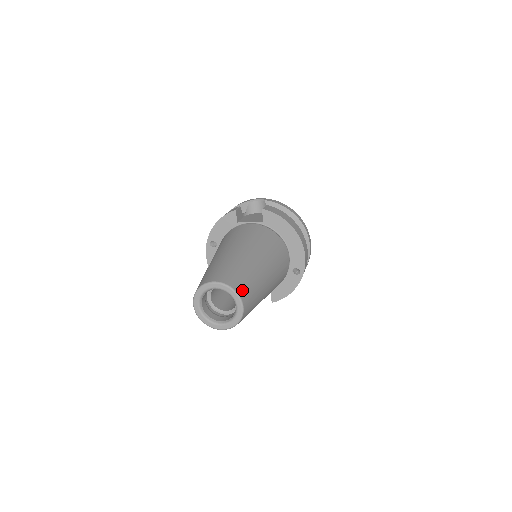
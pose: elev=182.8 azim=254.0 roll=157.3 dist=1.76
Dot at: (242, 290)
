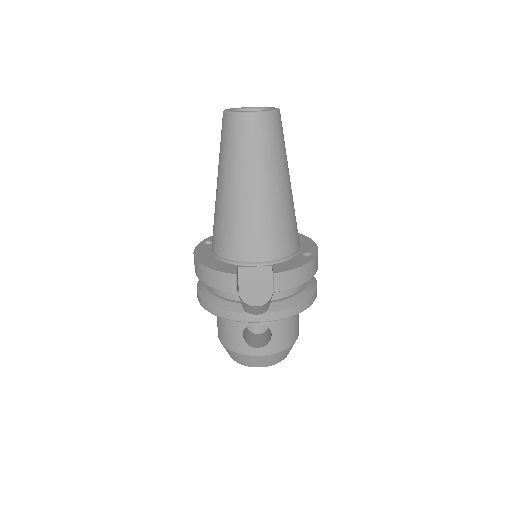
Dot at: occluded
